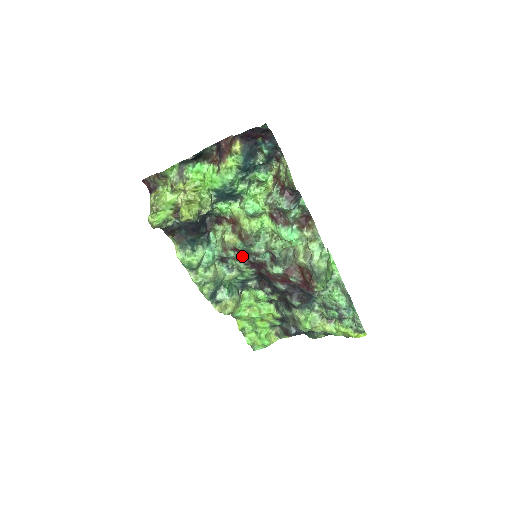
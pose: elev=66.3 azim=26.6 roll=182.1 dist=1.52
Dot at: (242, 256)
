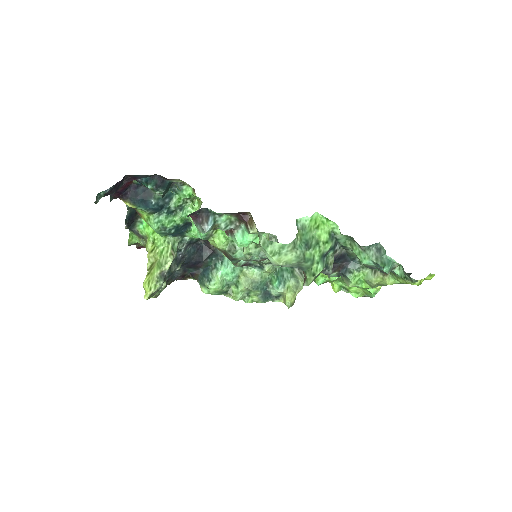
Dot at: occluded
